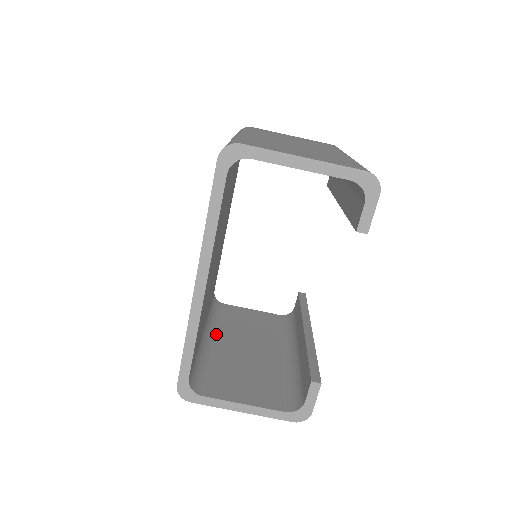
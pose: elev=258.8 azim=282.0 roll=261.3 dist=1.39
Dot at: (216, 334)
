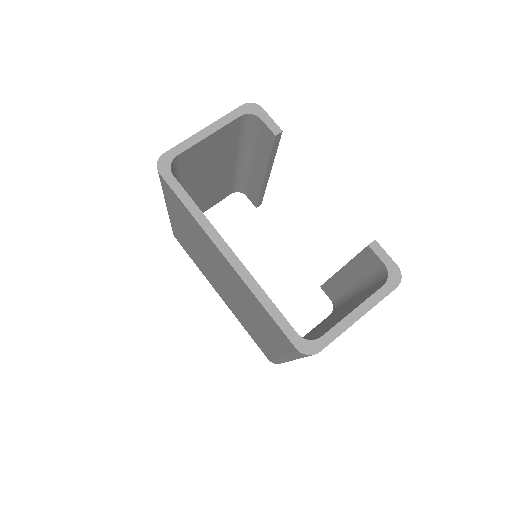
Dot at: occluded
